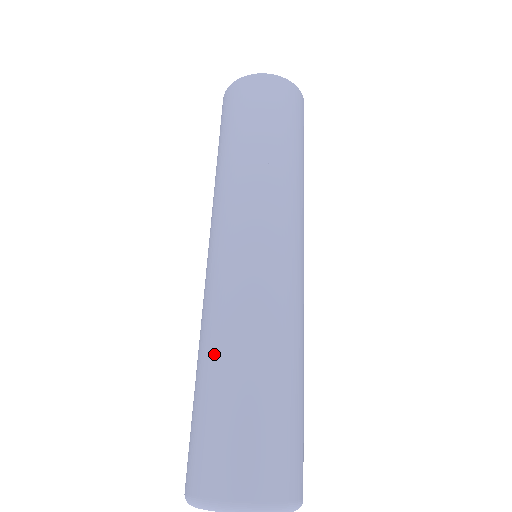
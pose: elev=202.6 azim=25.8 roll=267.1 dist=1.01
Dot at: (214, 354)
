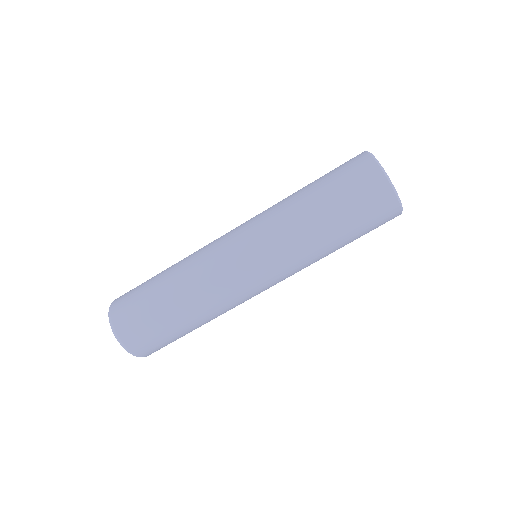
Dot at: (172, 274)
